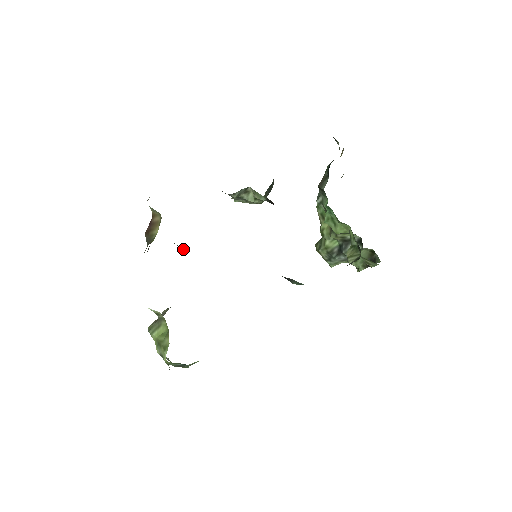
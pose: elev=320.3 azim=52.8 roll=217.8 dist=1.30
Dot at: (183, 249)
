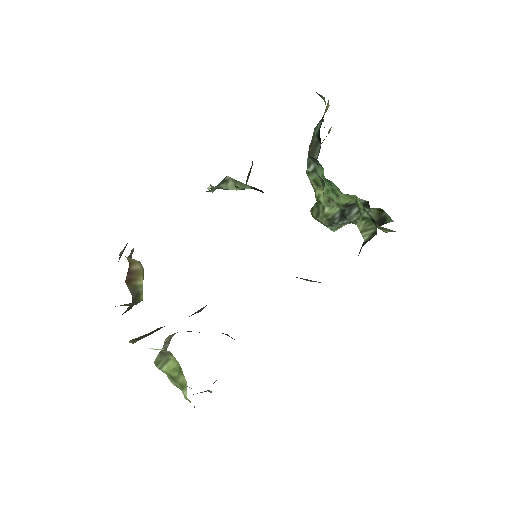
Dot at: occluded
